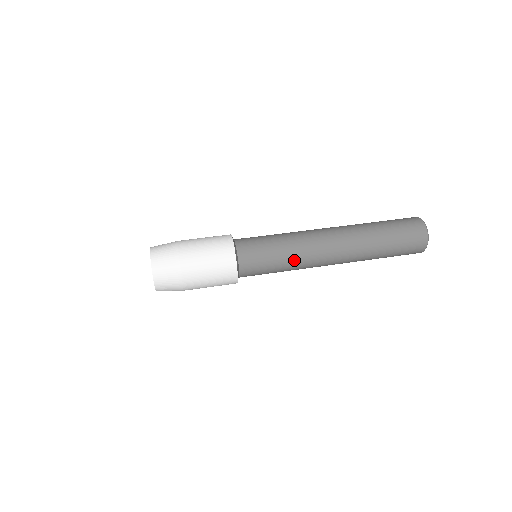
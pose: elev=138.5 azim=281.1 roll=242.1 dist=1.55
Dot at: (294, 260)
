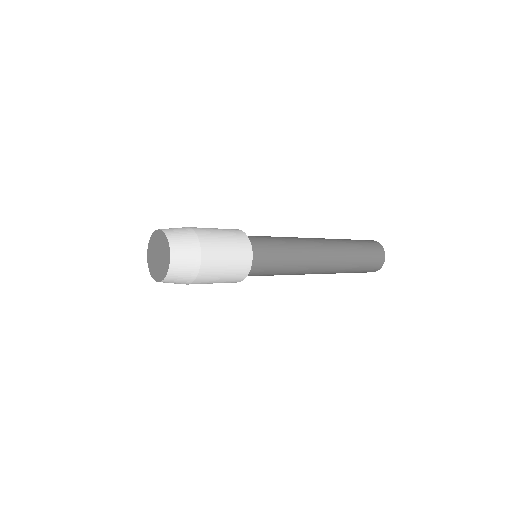
Dot at: (293, 267)
